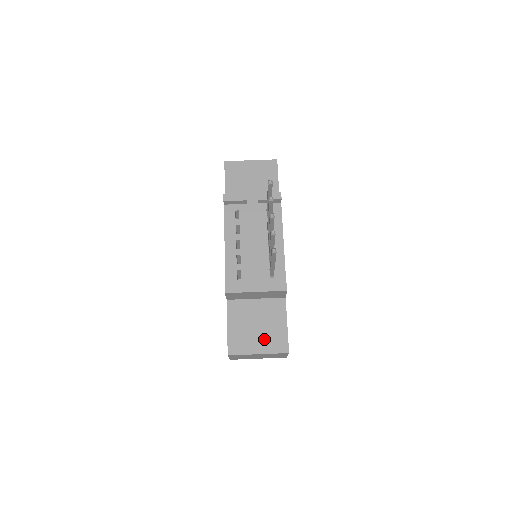
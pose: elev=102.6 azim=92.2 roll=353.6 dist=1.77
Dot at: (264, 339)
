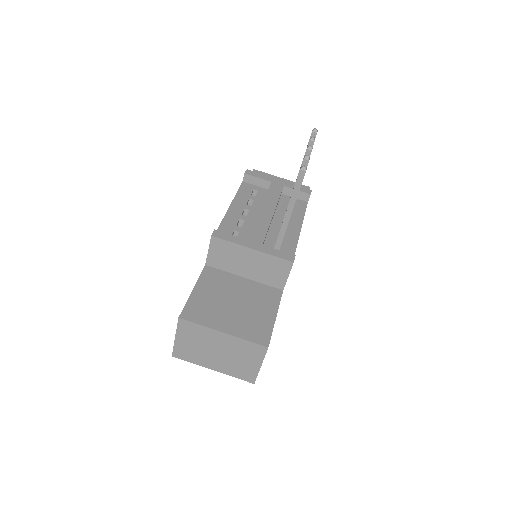
Dot at: (238, 319)
